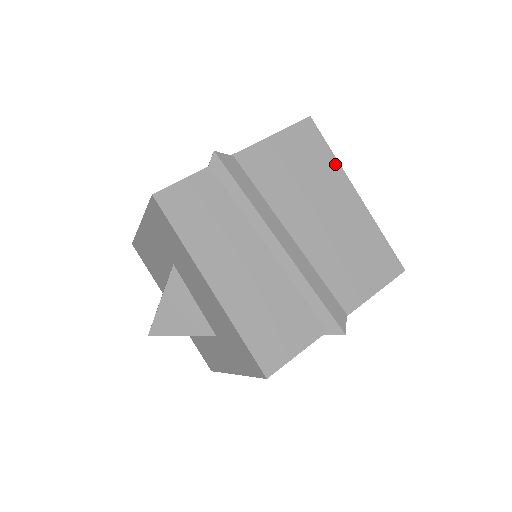
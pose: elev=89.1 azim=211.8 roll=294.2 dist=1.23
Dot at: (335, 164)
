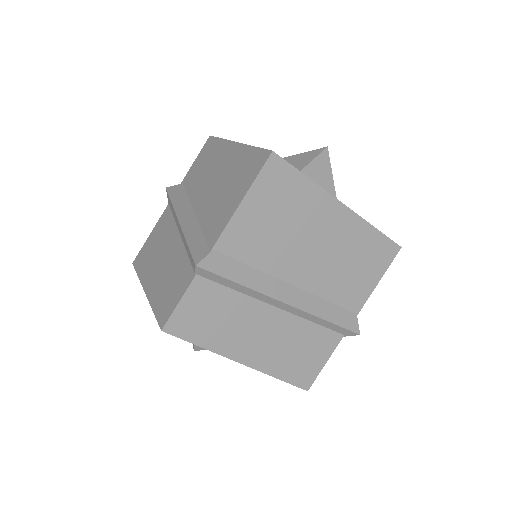
Dot at: (314, 189)
